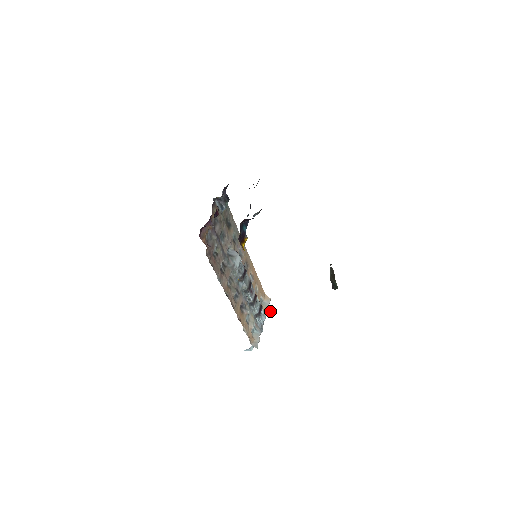
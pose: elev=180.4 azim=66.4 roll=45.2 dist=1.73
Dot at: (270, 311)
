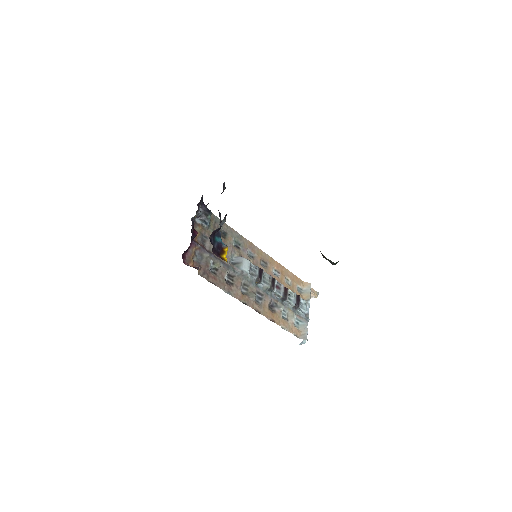
Dot at: (317, 295)
